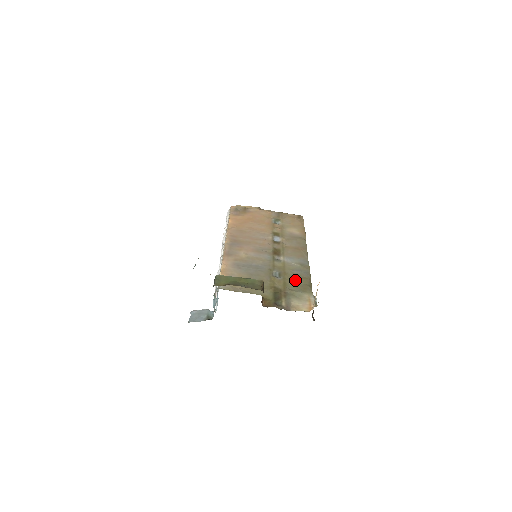
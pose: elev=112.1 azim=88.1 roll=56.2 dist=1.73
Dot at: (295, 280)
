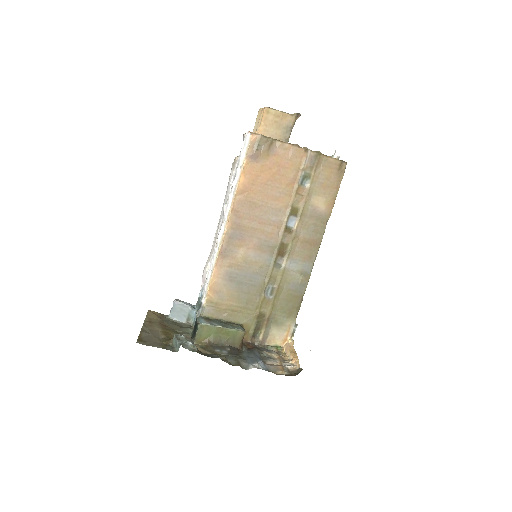
Dot at: (285, 301)
